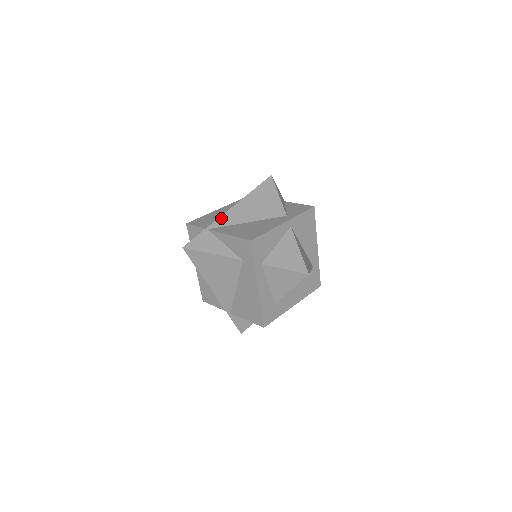
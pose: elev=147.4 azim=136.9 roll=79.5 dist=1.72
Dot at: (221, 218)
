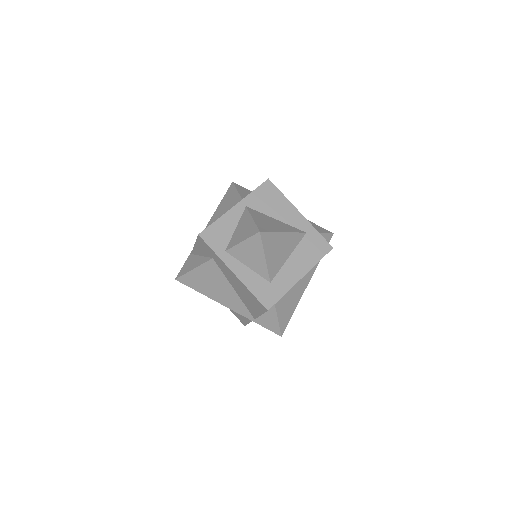
Dot at: occluded
